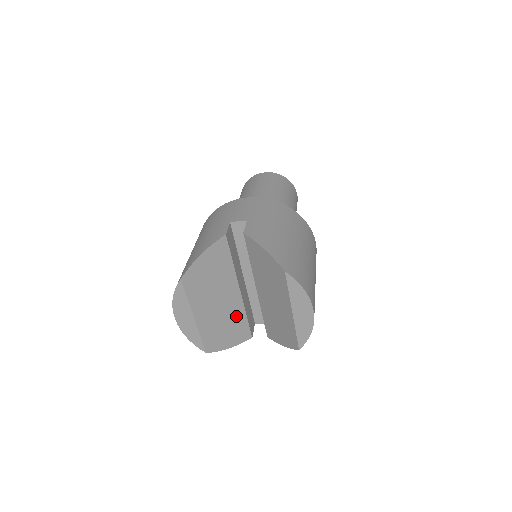
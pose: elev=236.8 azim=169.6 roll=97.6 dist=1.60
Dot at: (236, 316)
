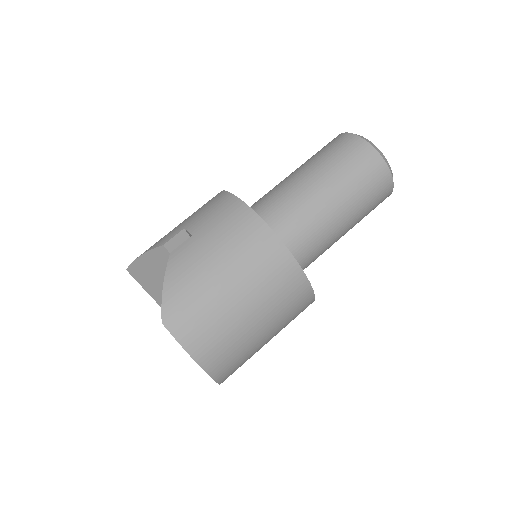
Dot at: occluded
